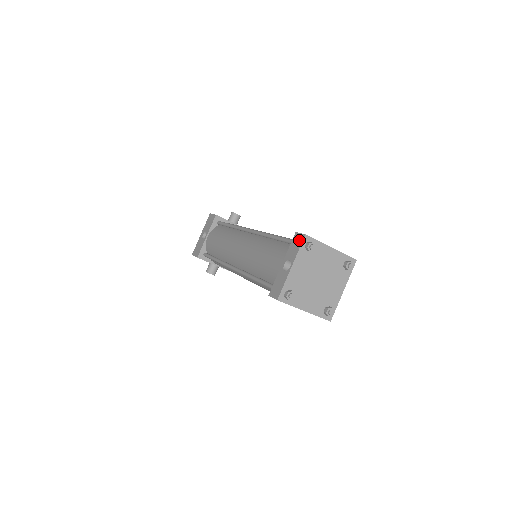
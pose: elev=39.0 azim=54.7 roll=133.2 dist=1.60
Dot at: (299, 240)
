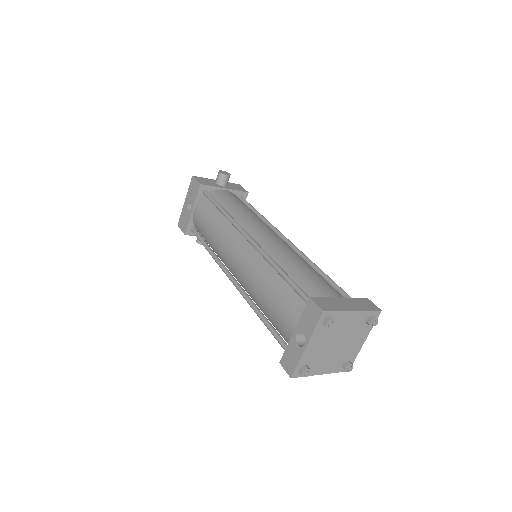
Dot at: (315, 314)
